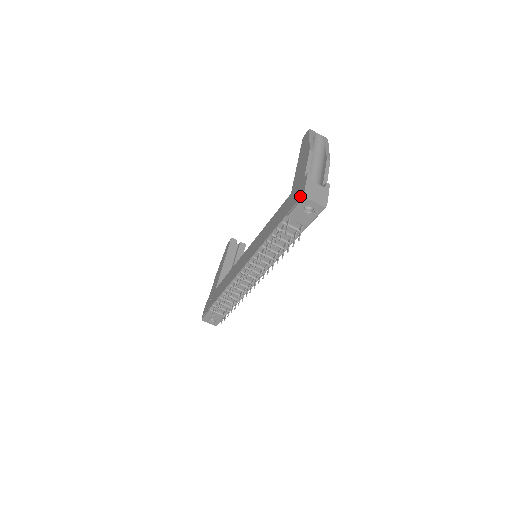
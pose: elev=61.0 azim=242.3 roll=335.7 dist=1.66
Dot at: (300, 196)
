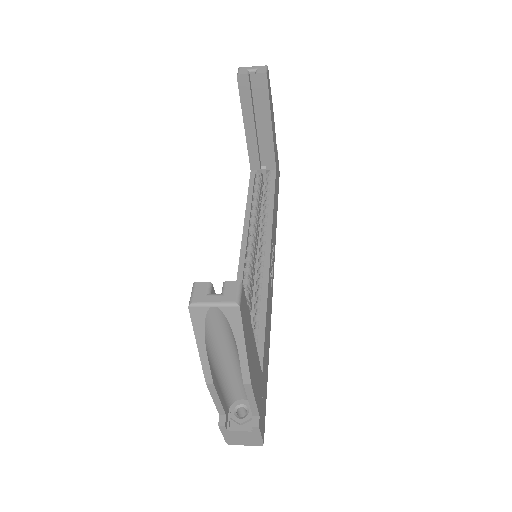
Dot at: occluded
